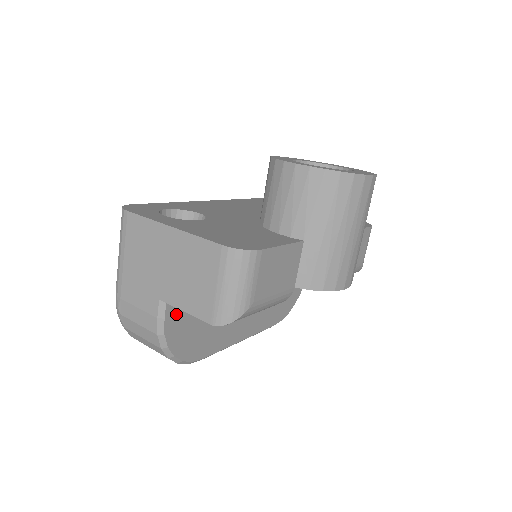
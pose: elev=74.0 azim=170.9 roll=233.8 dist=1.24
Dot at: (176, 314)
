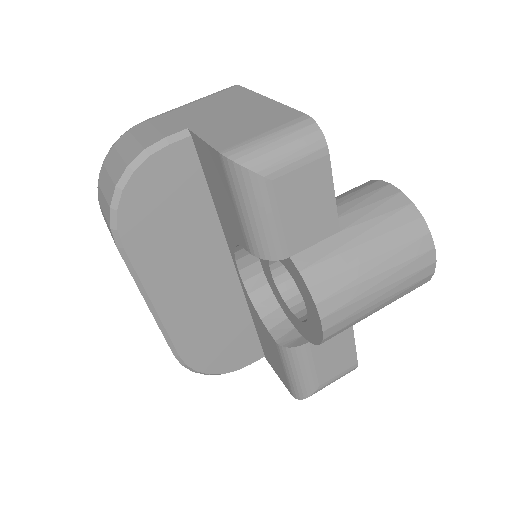
Dot at: (176, 162)
